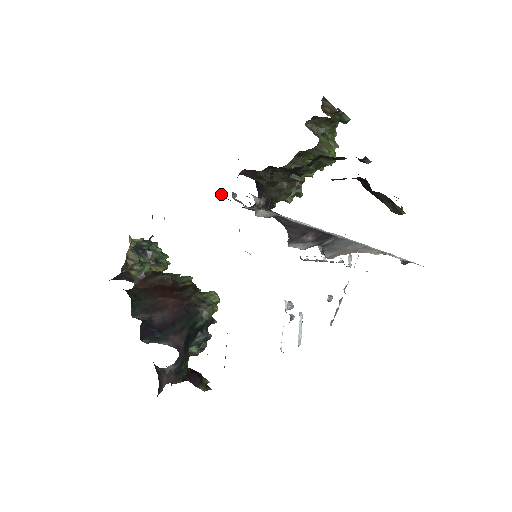
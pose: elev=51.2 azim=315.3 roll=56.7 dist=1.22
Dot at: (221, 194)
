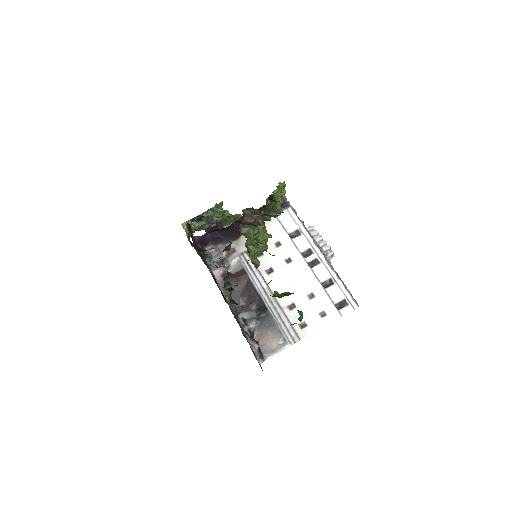
Dot at: (207, 247)
